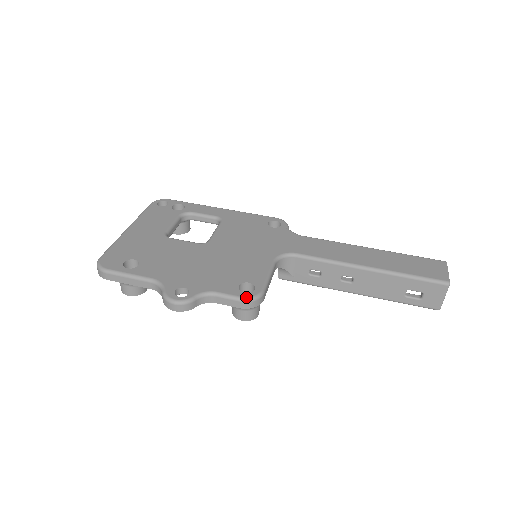
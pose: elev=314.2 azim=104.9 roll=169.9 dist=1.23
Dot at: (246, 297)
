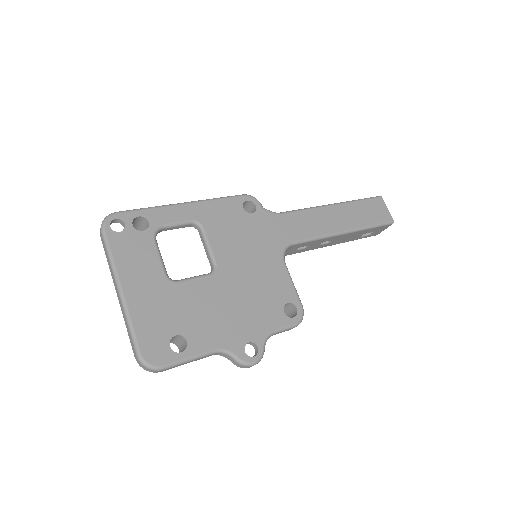
Dot at: (298, 322)
